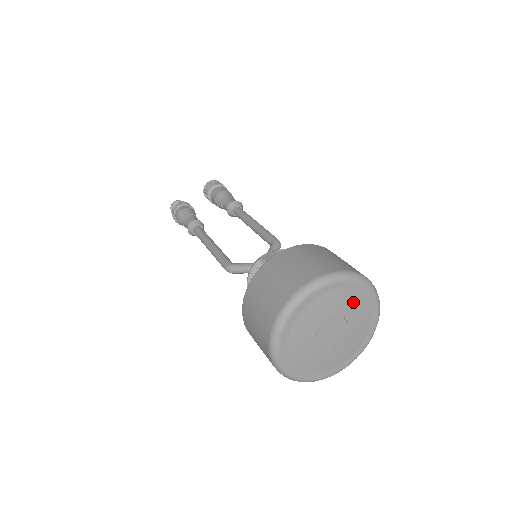
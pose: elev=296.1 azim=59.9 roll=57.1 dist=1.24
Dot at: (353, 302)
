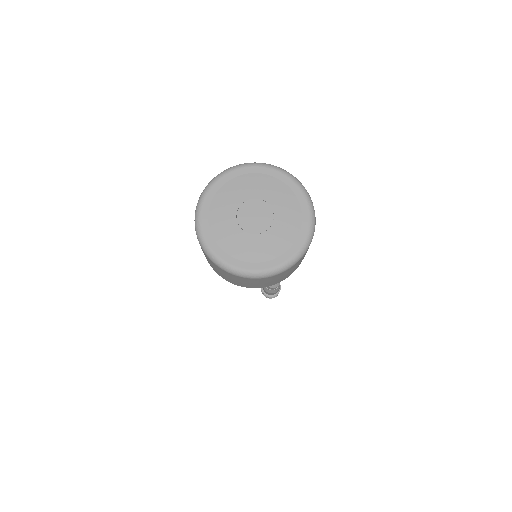
Dot at: (289, 207)
